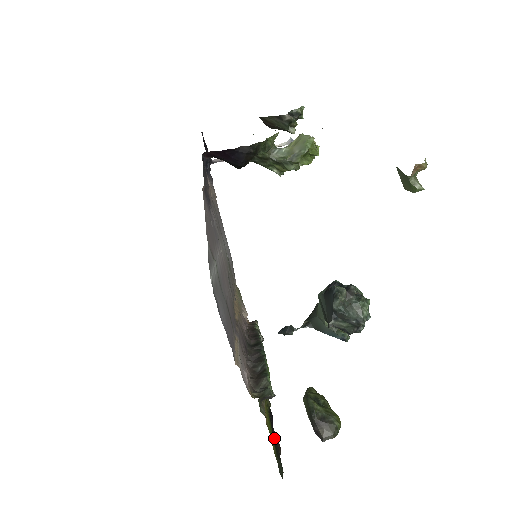
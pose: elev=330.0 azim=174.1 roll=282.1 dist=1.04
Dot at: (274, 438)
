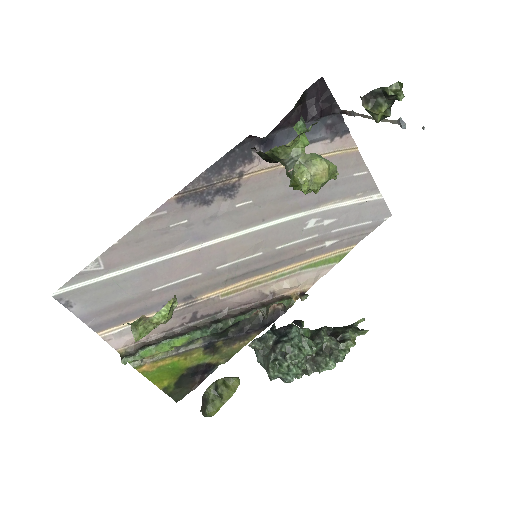
Dot at: (187, 380)
